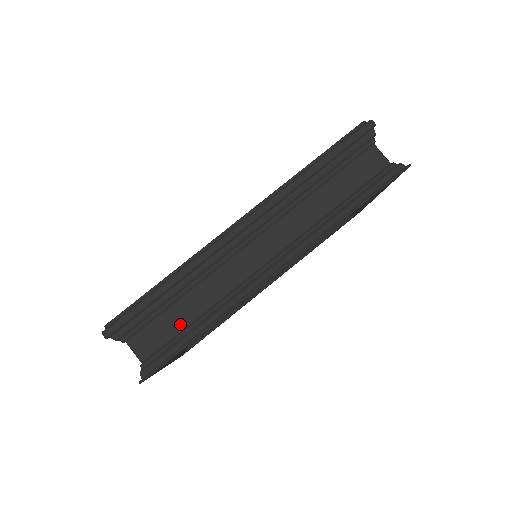
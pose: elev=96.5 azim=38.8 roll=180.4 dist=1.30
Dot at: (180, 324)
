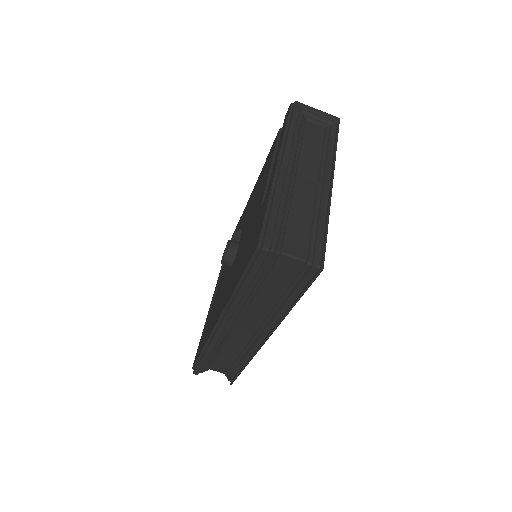
Dot at: (230, 361)
